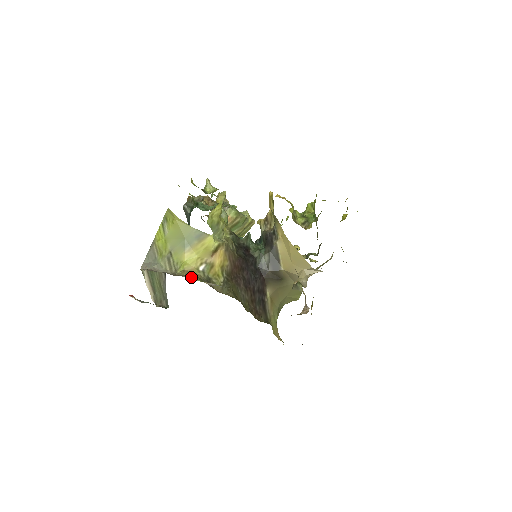
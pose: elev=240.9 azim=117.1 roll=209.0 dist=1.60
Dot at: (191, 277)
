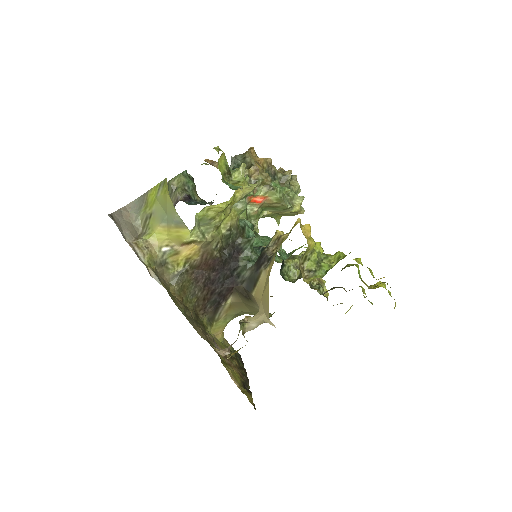
Dot at: (143, 254)
